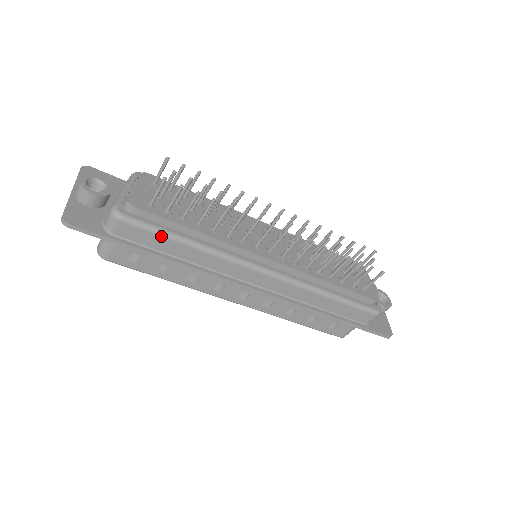
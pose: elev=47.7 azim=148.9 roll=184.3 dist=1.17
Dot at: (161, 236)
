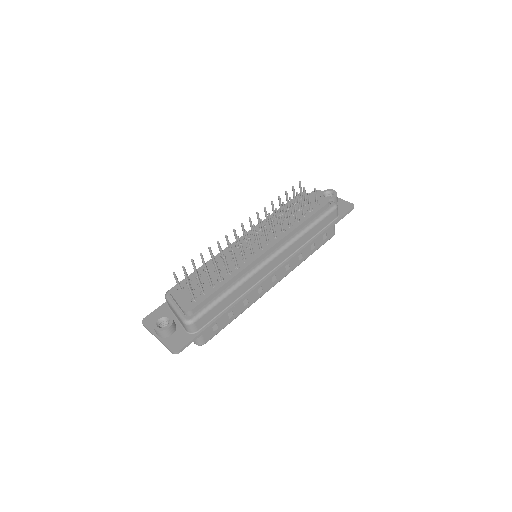
Dot at: (216, 306)
